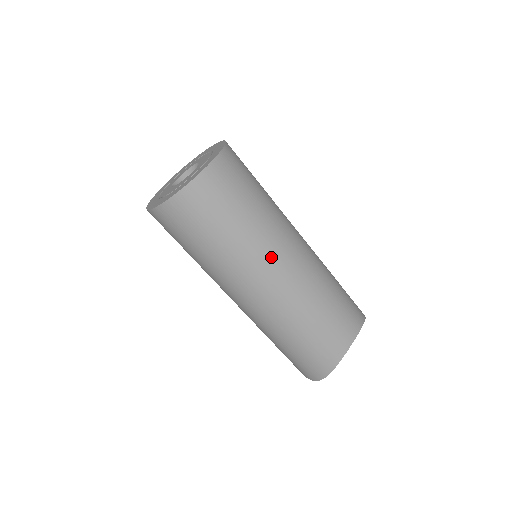
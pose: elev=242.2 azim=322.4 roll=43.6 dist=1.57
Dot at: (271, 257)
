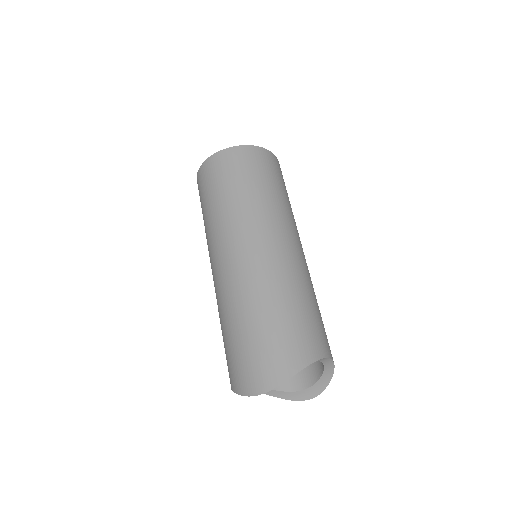
Dot at: (288, 227)
